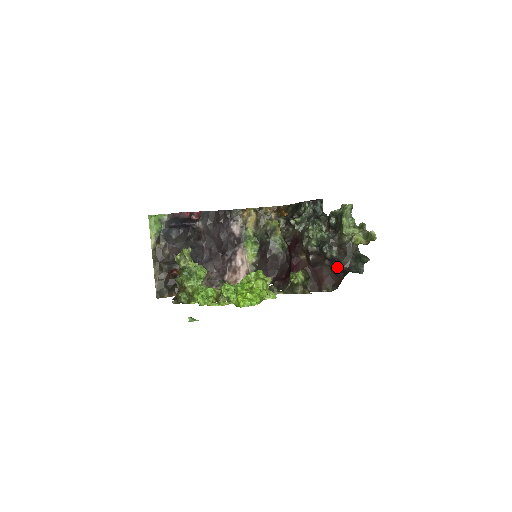
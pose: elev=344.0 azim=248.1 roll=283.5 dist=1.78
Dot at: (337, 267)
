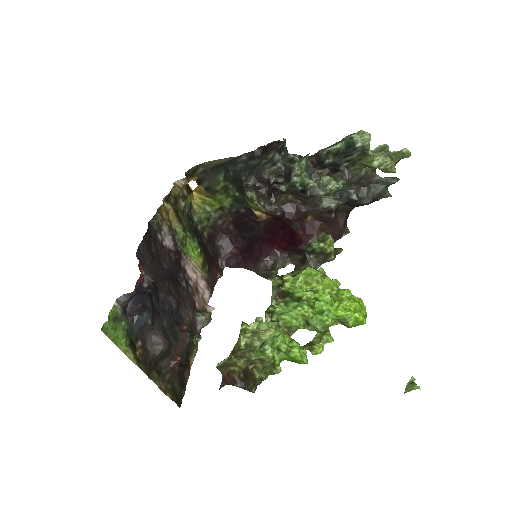
Dot at: (355, 205)
